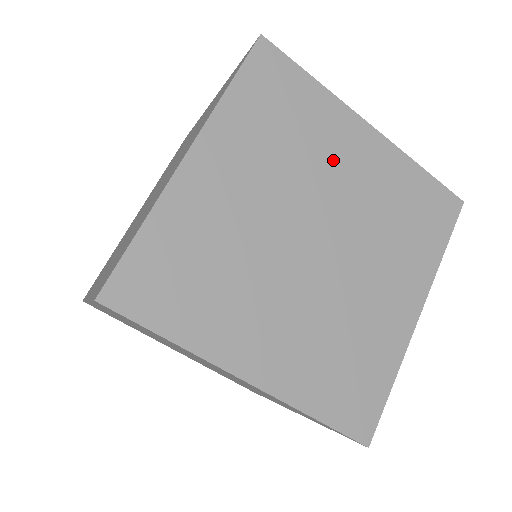
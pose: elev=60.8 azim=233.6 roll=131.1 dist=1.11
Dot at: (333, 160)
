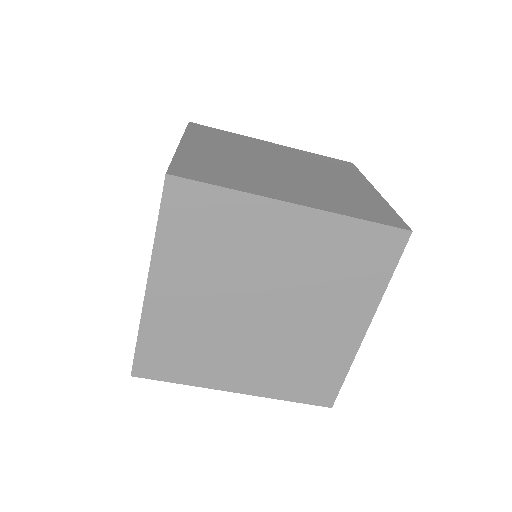
Dot at: (262, 248)
